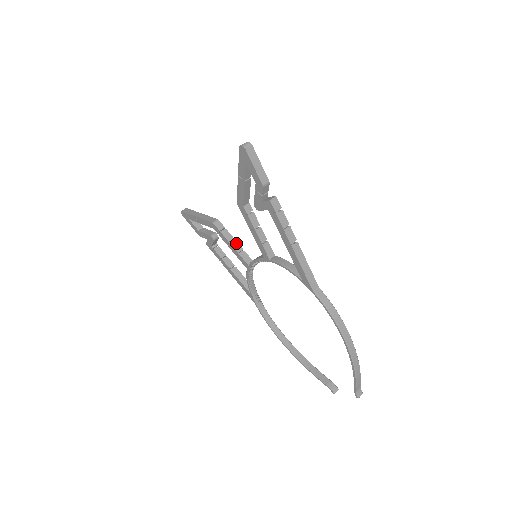
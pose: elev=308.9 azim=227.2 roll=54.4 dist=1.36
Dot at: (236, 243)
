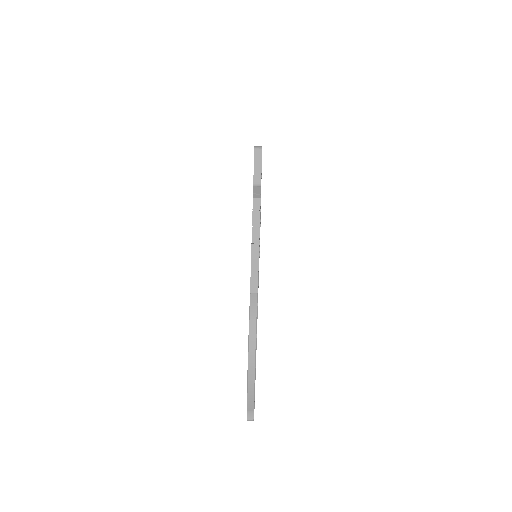
Dot at: occluded
